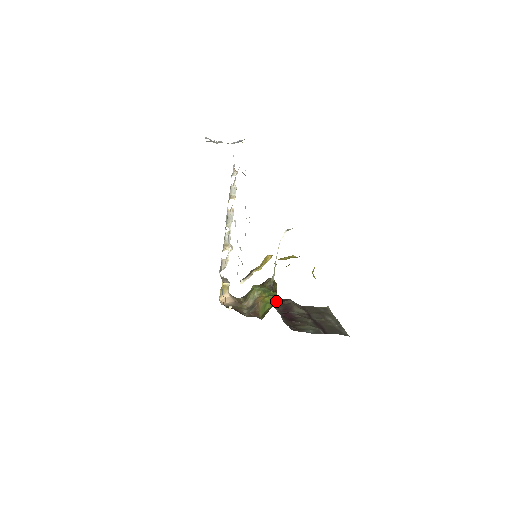
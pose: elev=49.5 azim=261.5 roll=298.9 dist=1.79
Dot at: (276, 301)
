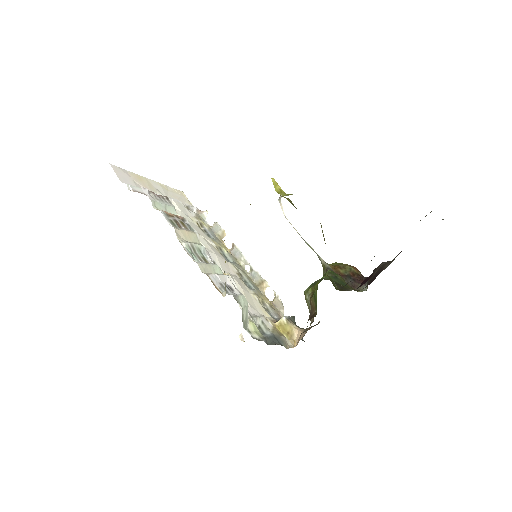
Dot at: (323, 278)
